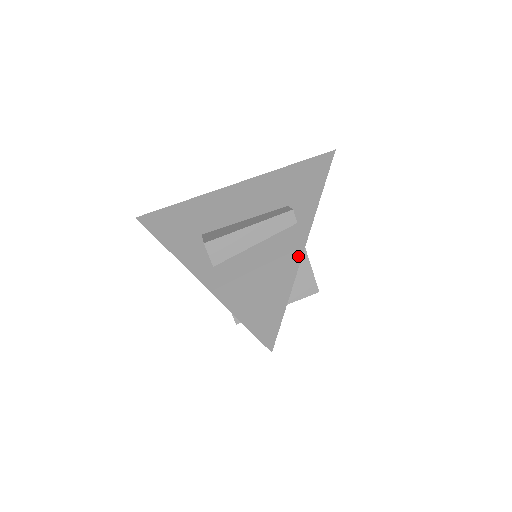
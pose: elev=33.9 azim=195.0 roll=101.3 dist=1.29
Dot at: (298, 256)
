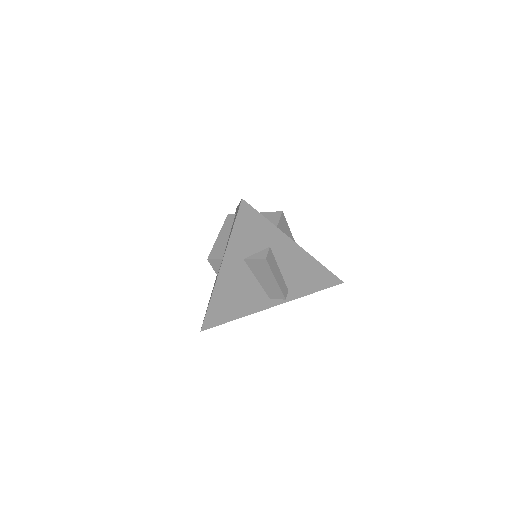
Dot at: occluded
